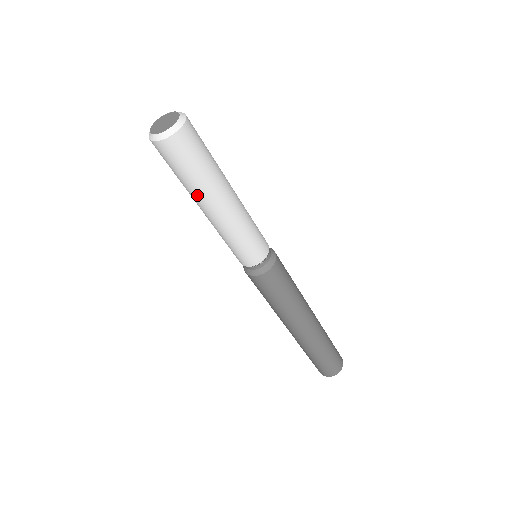
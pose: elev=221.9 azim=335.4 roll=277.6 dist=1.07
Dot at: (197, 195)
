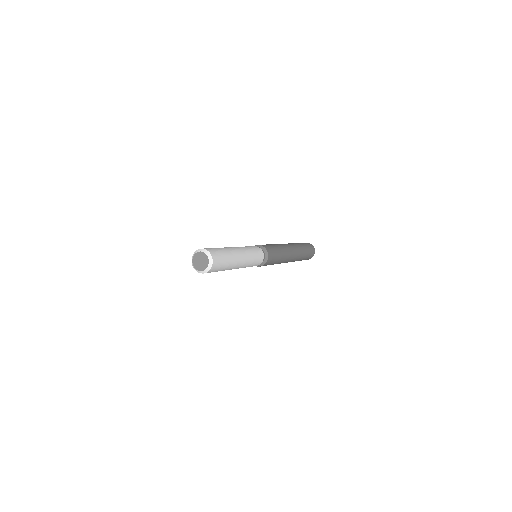
Dot at: occluded
